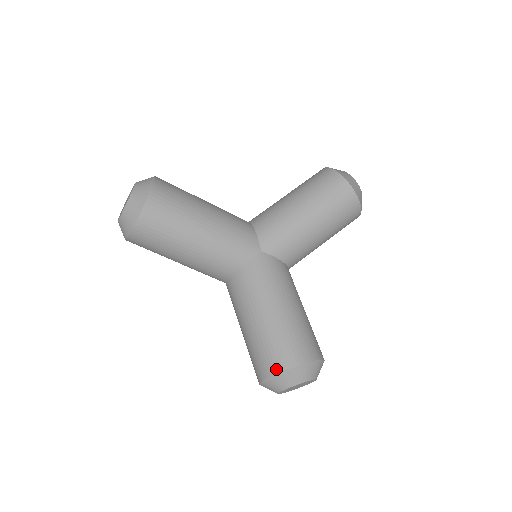
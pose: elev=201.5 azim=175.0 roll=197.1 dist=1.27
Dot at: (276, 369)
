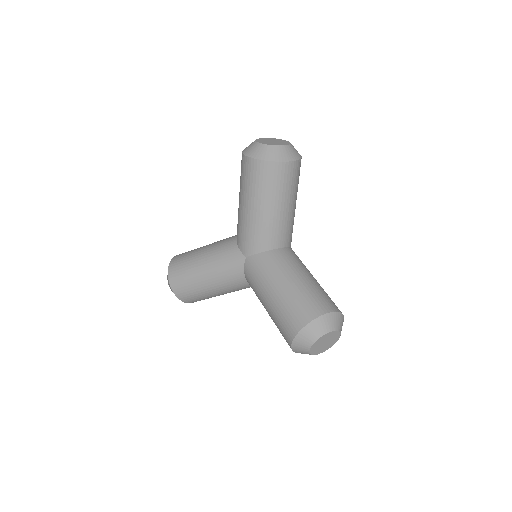
Dot at: (289, 345)
